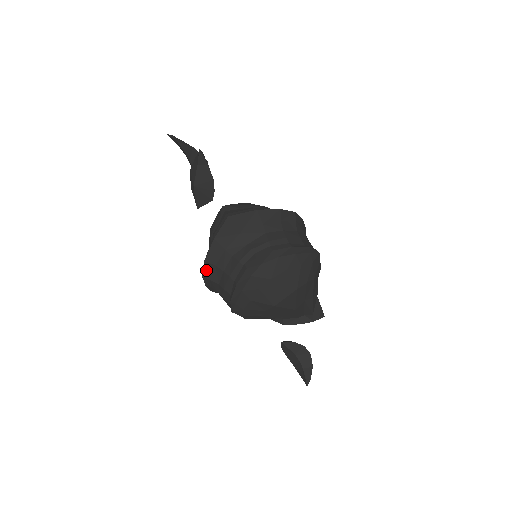
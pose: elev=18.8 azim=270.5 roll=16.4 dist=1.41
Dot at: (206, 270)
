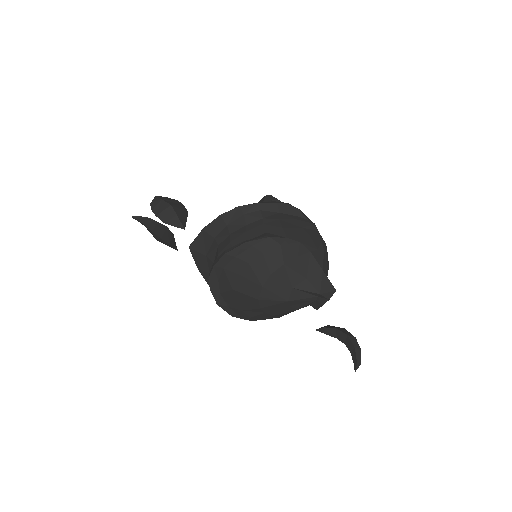
Dot at: occluded
